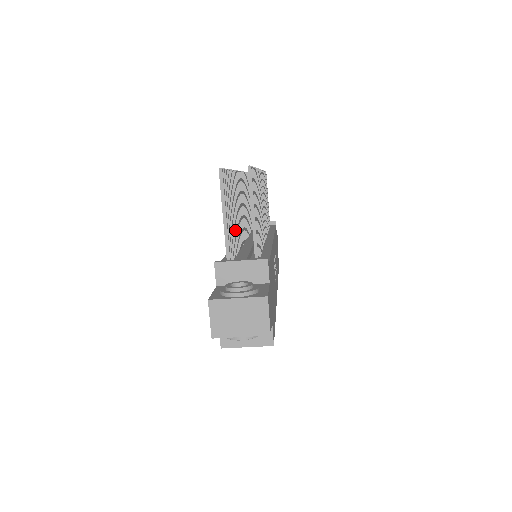
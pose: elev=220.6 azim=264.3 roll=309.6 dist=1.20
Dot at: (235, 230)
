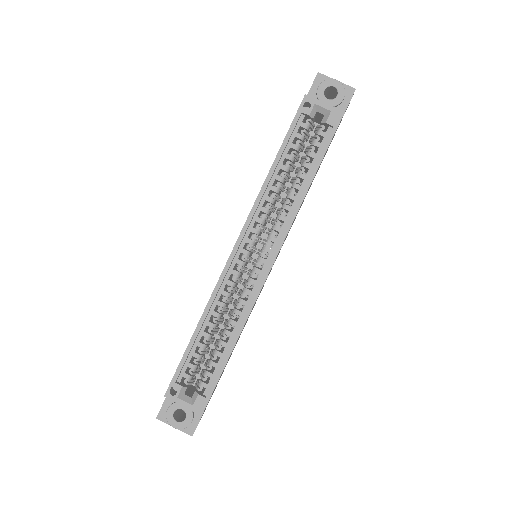
Dot at: occluded
